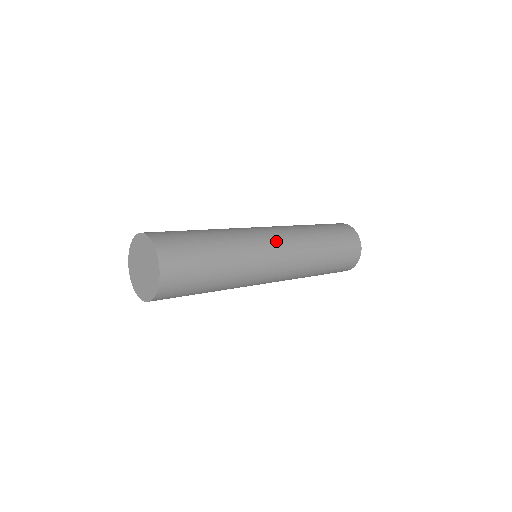
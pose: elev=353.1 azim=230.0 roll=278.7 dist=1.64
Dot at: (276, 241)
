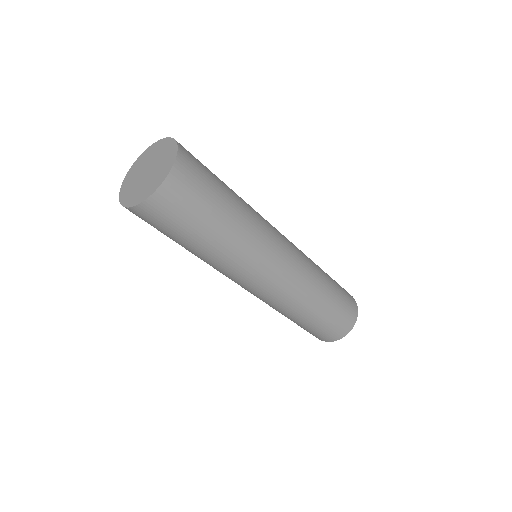
Dot at: (286, 258)
